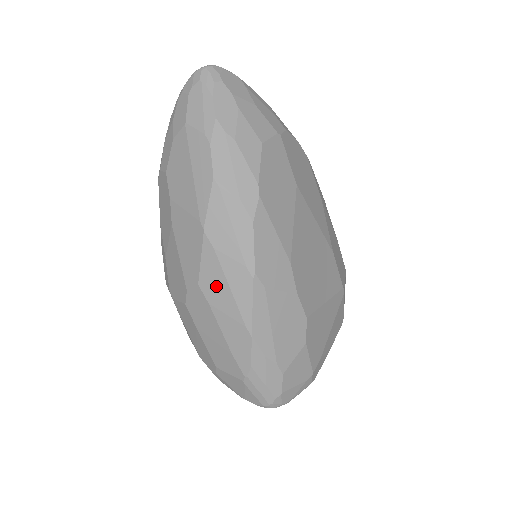
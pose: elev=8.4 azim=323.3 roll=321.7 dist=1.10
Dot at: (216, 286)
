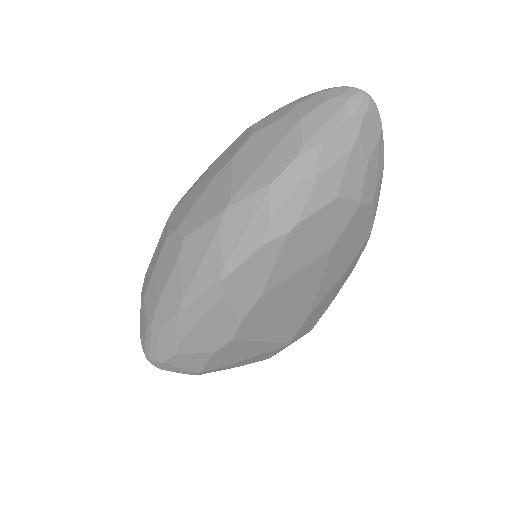
Dot at: (193, 253)
